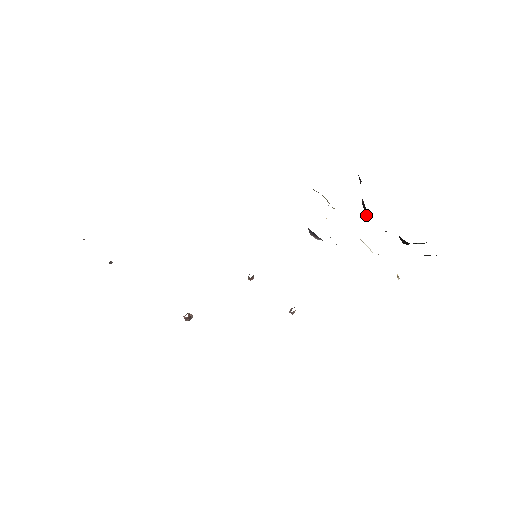
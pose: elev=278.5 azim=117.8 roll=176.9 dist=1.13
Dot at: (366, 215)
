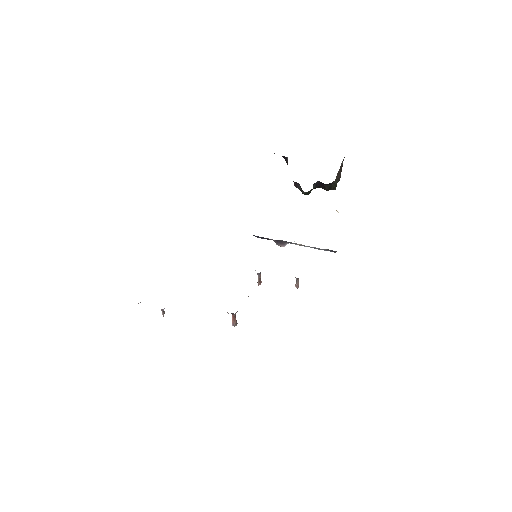
Dot at: (300, 189)
